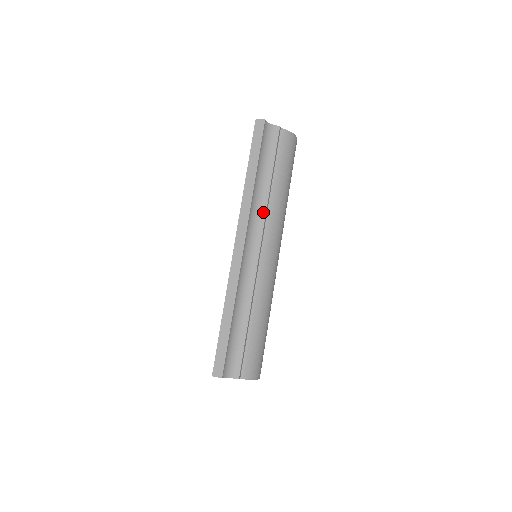
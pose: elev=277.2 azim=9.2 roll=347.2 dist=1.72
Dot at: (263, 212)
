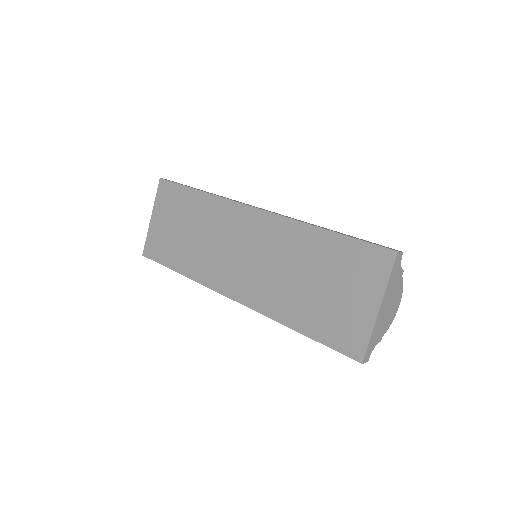
Dot at: occluded
